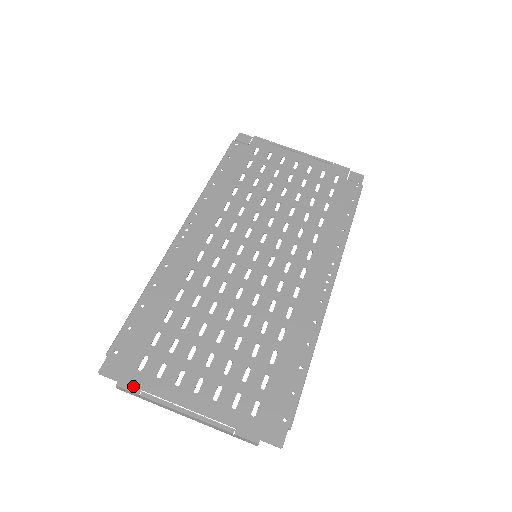
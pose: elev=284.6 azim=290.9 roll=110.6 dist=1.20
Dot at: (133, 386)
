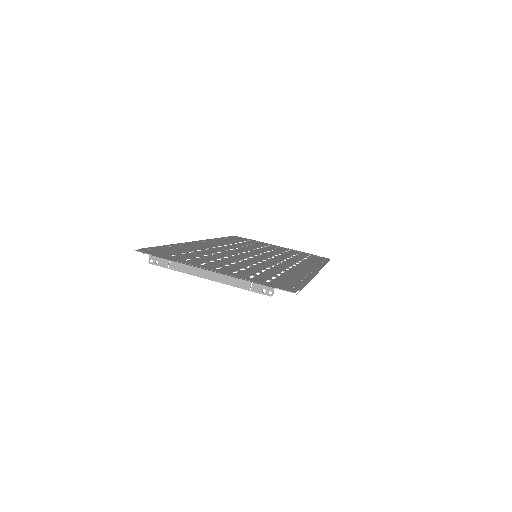
Dot at: (164, 258)
